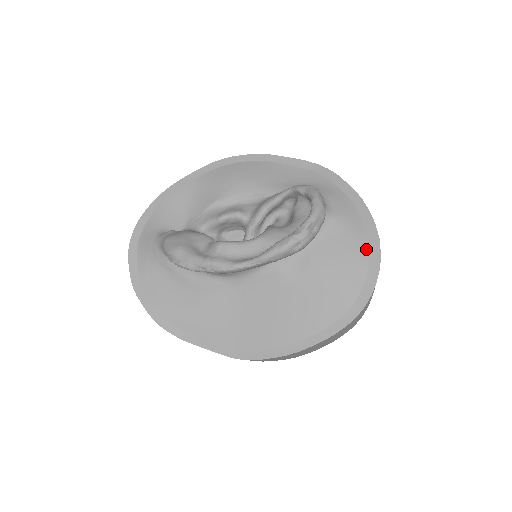
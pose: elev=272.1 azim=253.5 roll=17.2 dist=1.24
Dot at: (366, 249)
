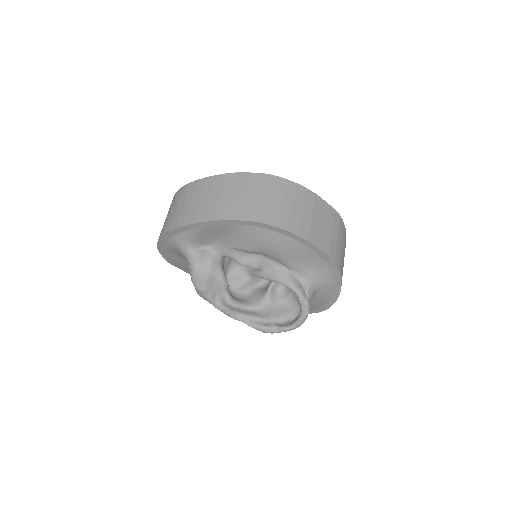
Dot at: (319, 307)
